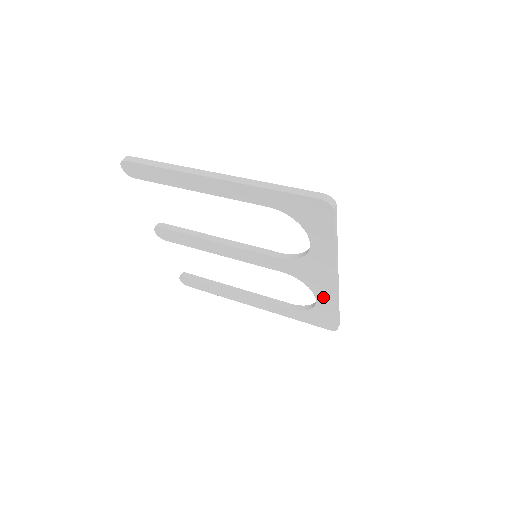
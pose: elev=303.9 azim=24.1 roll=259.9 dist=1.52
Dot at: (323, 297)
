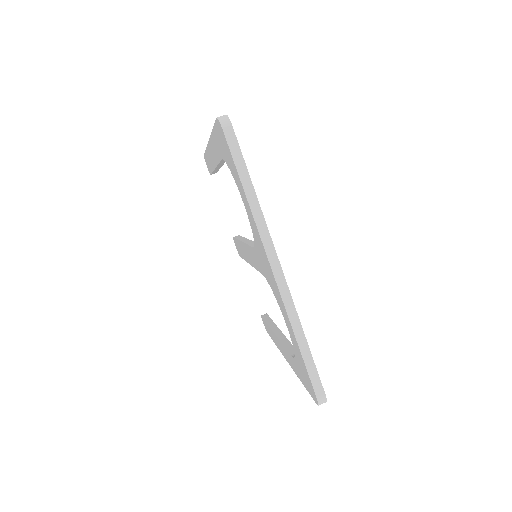
Dot at: (285, 317)
